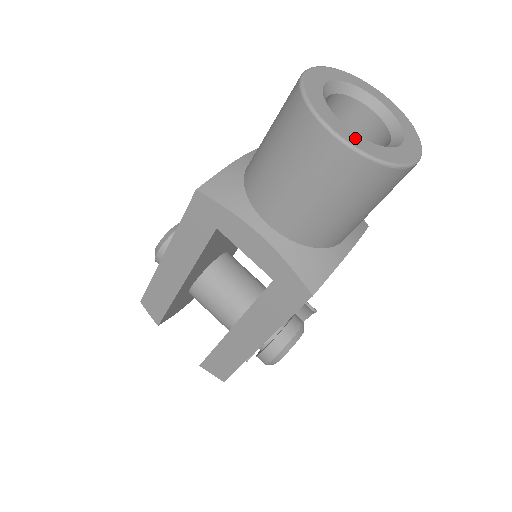
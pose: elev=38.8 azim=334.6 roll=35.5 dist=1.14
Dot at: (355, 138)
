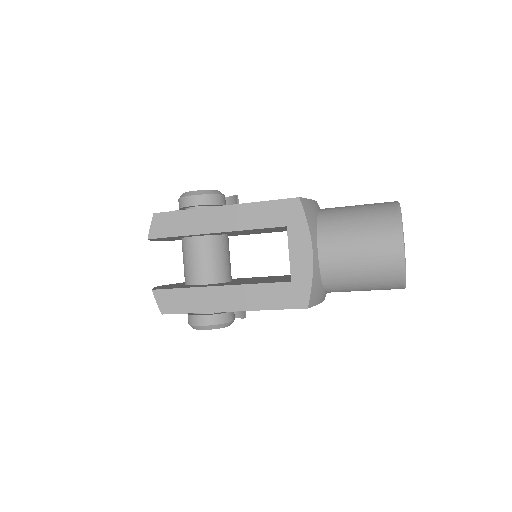
Dot at: occluded
